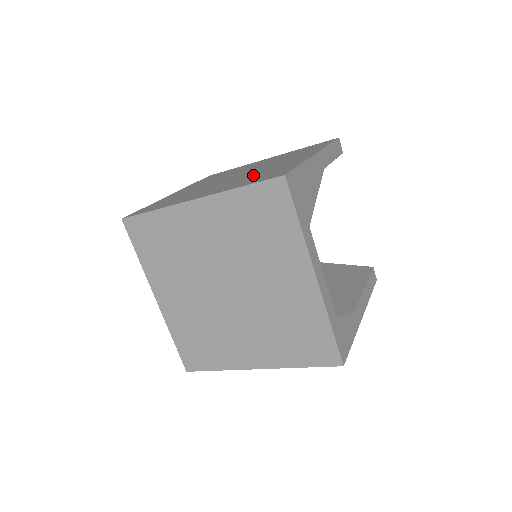
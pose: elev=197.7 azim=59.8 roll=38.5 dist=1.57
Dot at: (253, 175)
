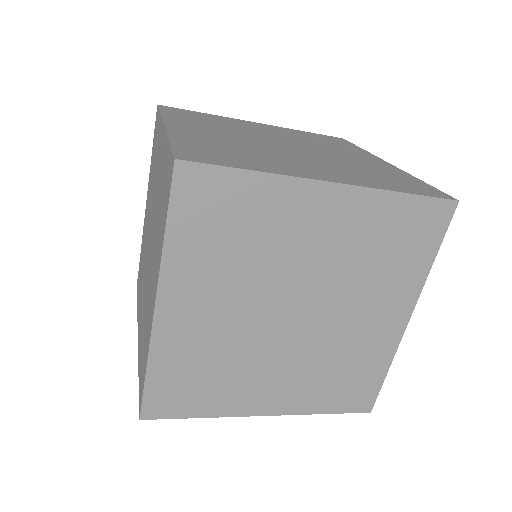
Dot at: (351, 166)
